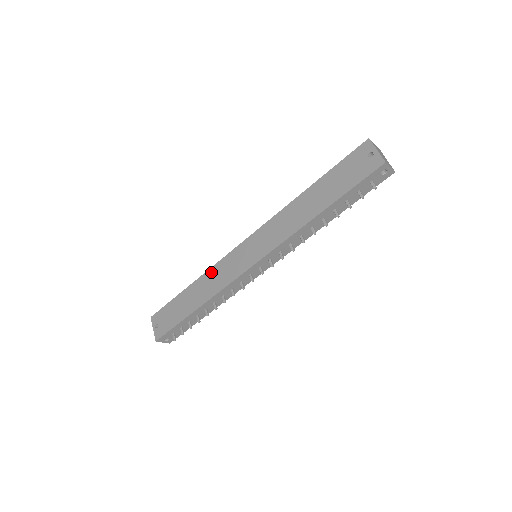
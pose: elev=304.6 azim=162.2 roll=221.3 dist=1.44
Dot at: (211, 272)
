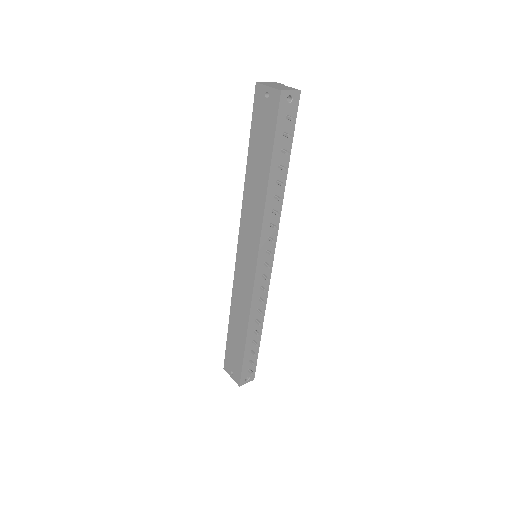
Dot at: (234, 297)
